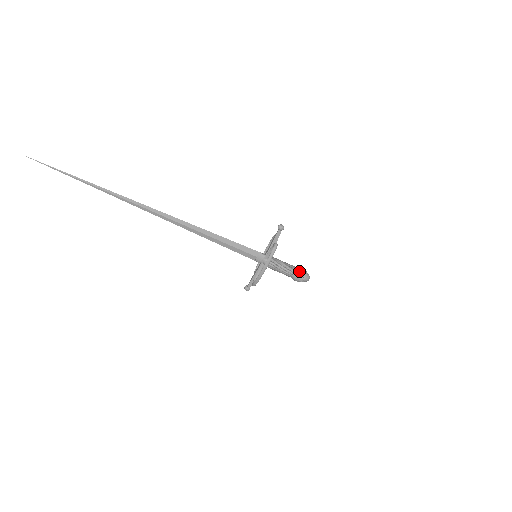
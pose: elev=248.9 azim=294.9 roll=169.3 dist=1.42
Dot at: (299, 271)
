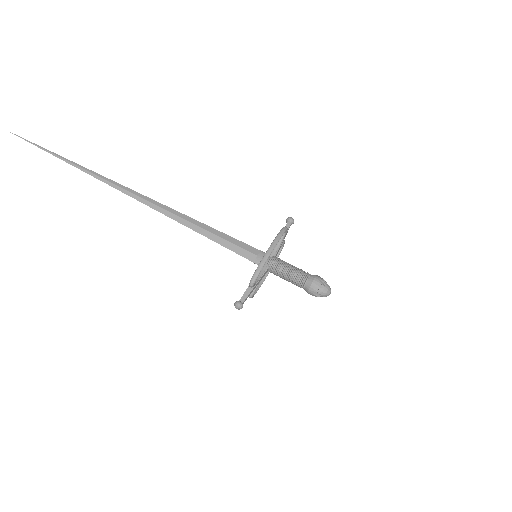
Dot at: (316, 275)
